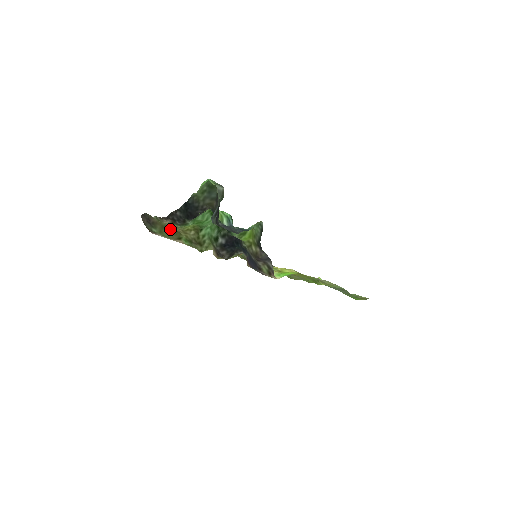
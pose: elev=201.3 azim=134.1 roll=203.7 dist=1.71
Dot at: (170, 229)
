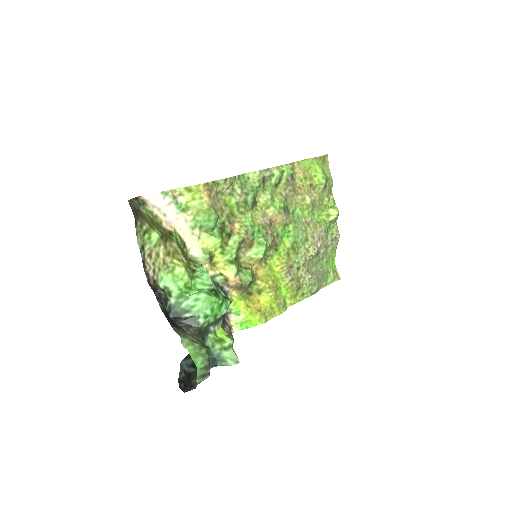
Dot at: (162, 231)
